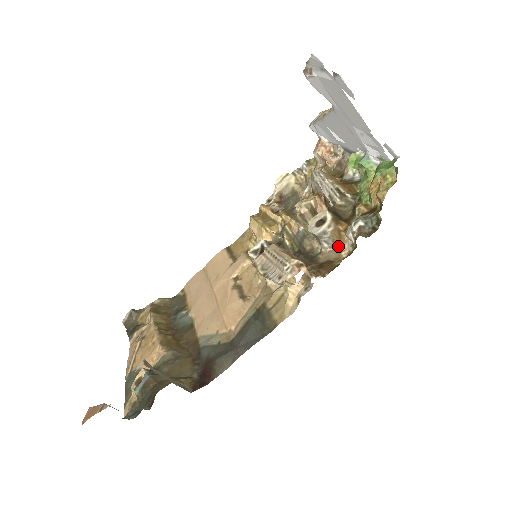
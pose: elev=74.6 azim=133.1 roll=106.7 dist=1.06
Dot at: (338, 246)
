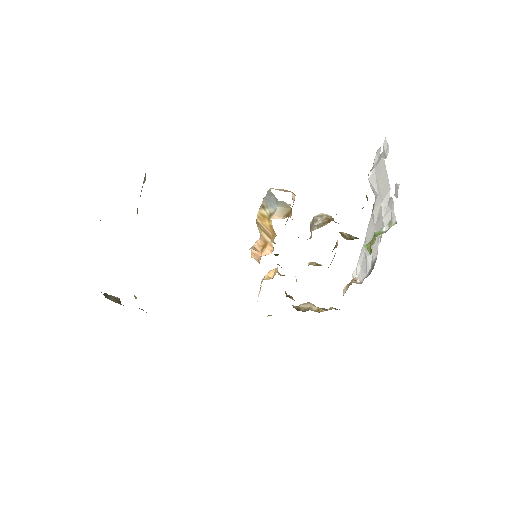
Dot at: (324, 225)
